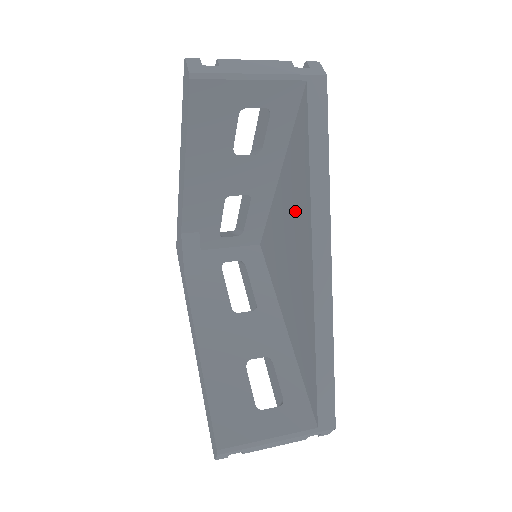
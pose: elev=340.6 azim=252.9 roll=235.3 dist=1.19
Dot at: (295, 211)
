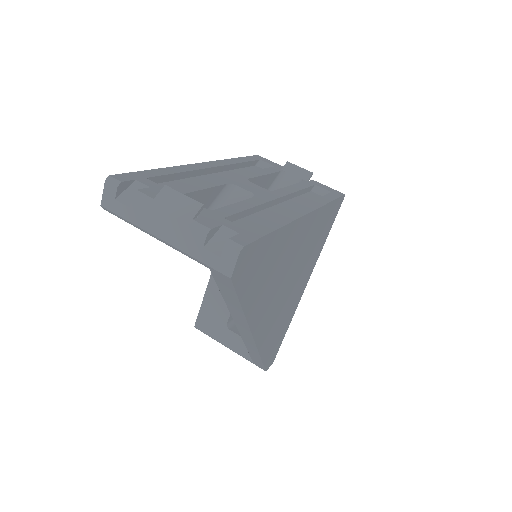
Dot at: occluded
